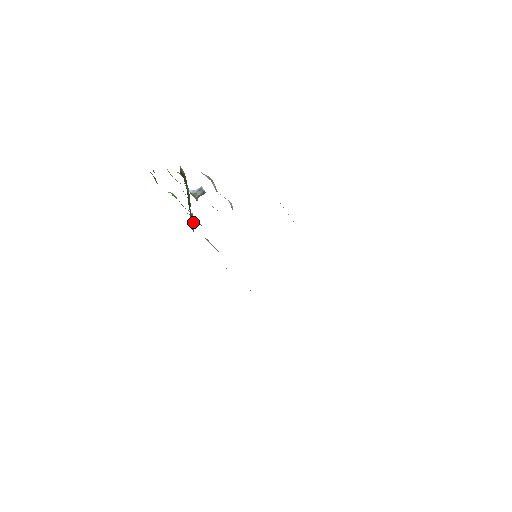
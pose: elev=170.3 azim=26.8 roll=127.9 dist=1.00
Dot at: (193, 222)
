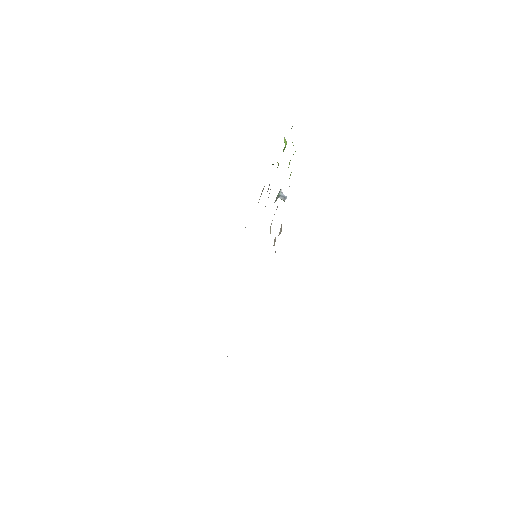
Dot at: occluded
